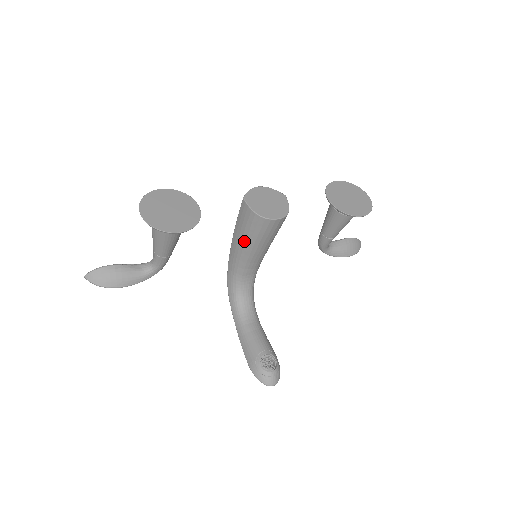
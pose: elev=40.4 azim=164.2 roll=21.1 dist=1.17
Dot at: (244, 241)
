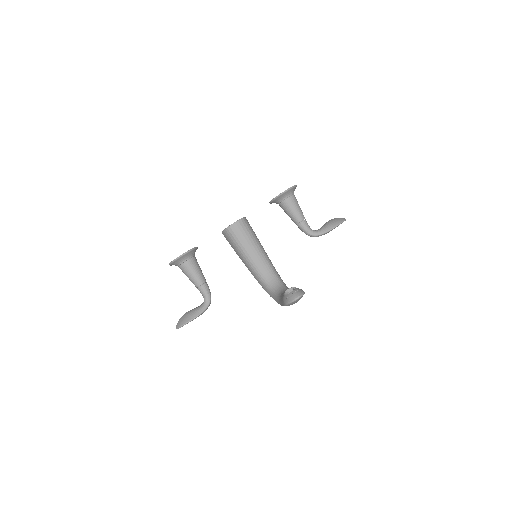
Dot at: (240, 251)
